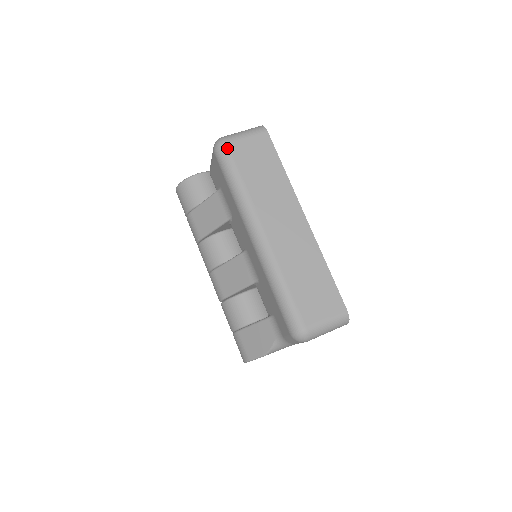
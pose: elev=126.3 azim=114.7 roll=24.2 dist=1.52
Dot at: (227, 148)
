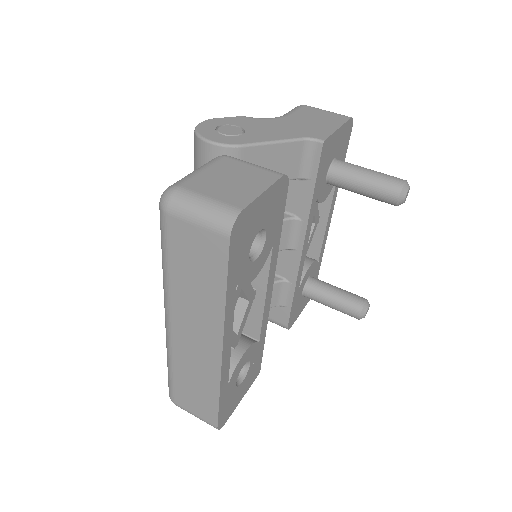
Dot at: (165, 219)
